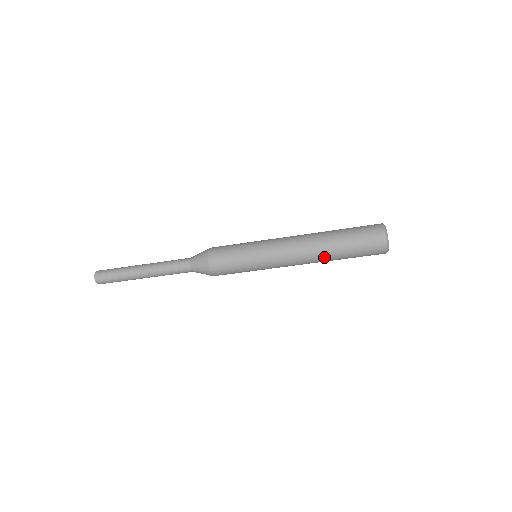
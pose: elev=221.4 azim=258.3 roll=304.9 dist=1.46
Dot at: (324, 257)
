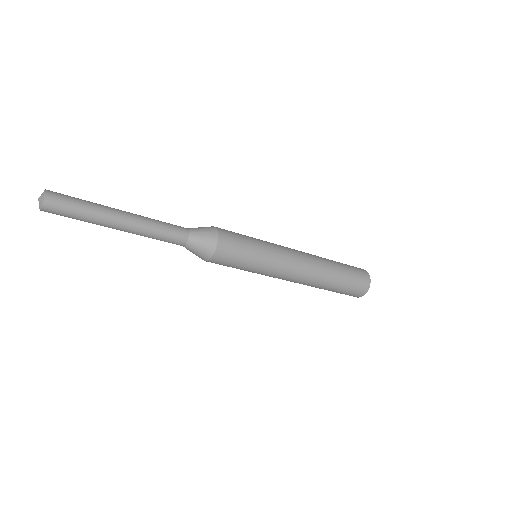
Dot at: (320, 283)
